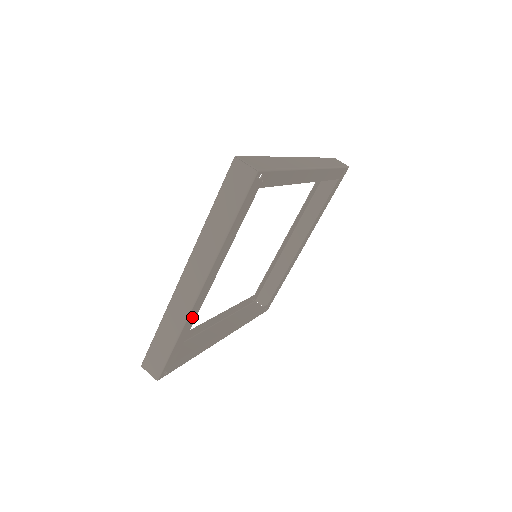
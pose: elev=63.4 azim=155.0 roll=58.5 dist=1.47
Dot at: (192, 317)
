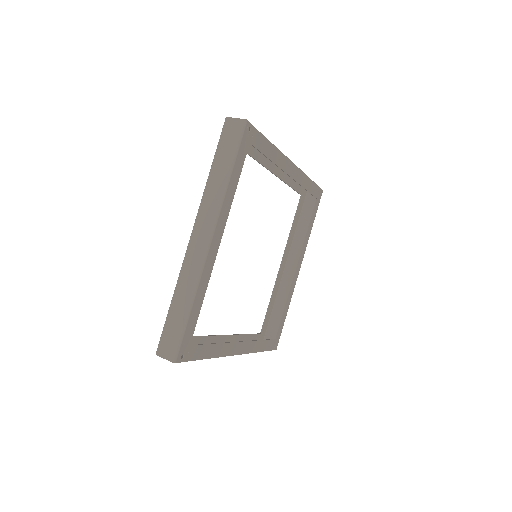
Dot at: (204, 280)
